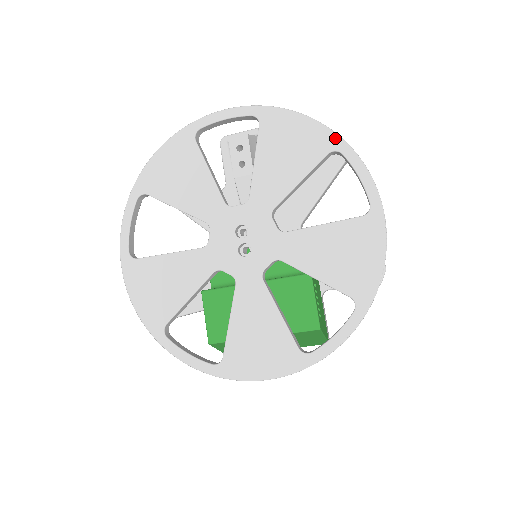
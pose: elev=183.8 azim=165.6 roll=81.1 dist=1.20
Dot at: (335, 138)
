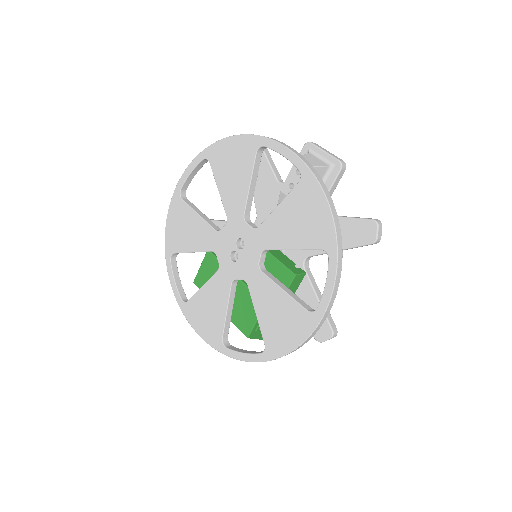
Dot at: (333, 244)
